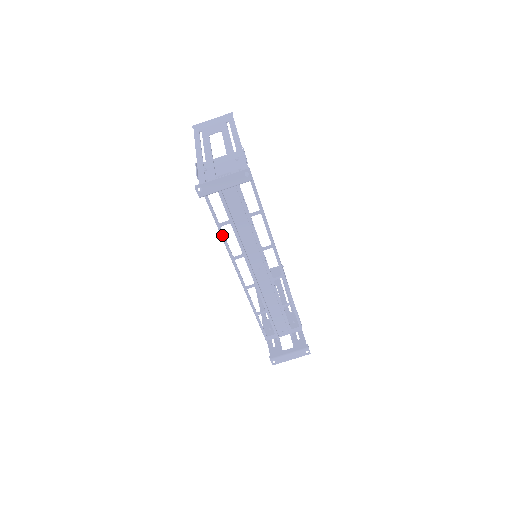
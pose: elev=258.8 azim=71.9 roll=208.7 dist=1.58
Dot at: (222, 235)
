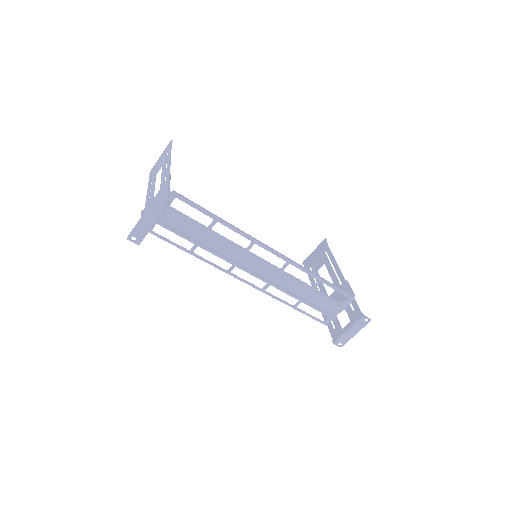
Dot at: (200, 259)
